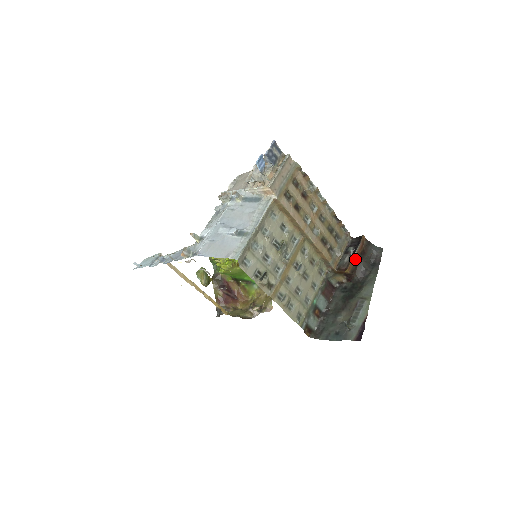
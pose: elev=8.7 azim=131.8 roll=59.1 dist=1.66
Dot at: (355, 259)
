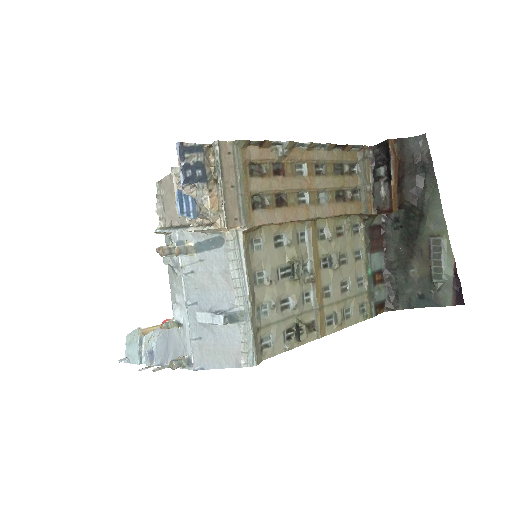
Dot at: (395, 185)
